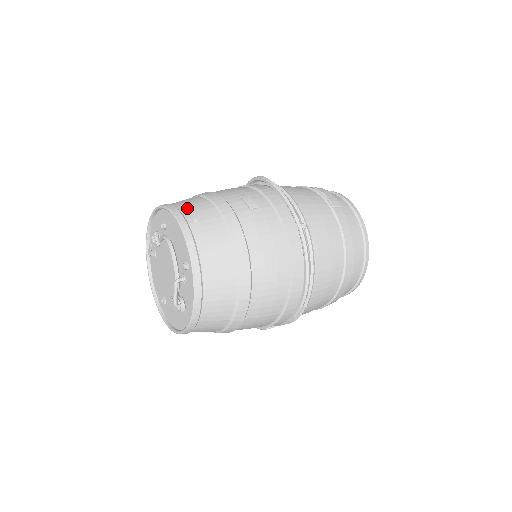
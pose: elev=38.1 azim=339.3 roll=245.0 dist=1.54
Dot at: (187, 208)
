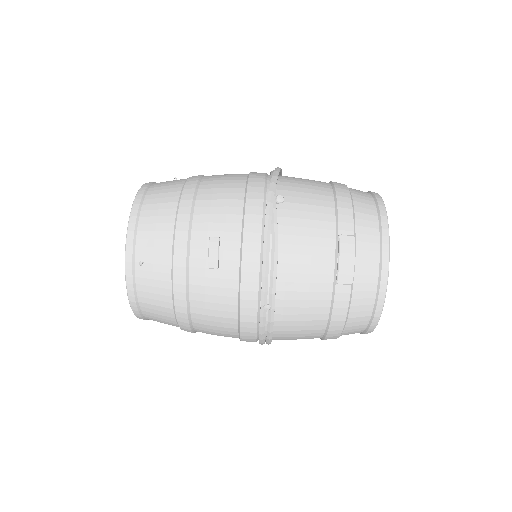
Dot at: (145, 235)
